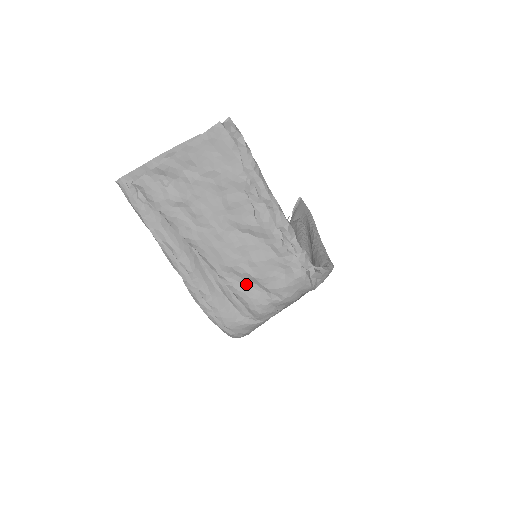
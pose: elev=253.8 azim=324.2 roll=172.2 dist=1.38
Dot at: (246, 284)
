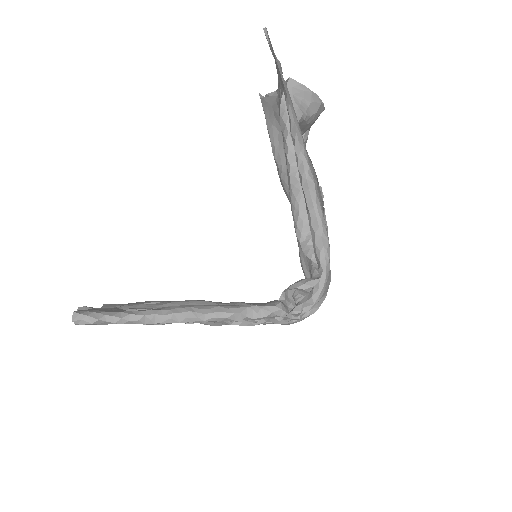
Dot at: occluded
